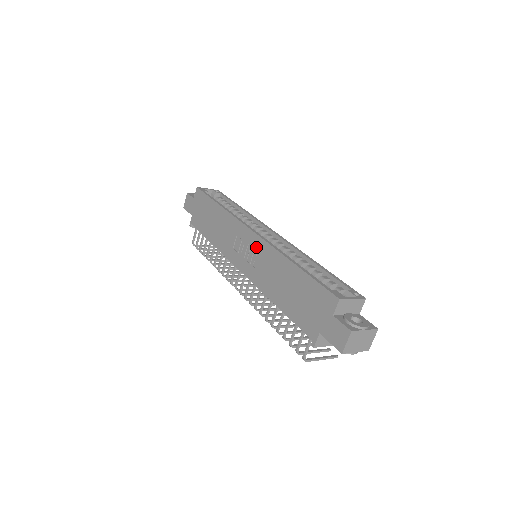
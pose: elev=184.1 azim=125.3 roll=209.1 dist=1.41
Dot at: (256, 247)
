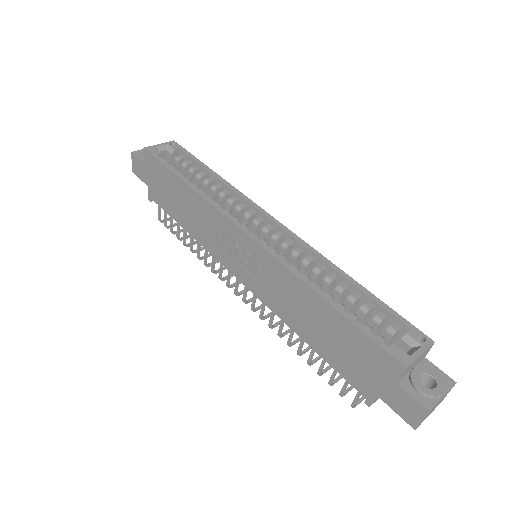
Dot at: (258, 259)
